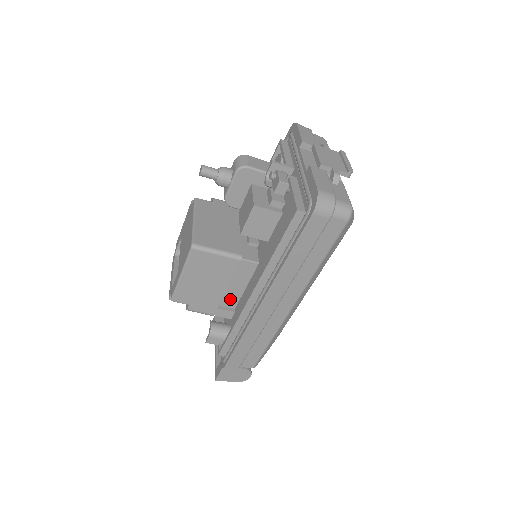
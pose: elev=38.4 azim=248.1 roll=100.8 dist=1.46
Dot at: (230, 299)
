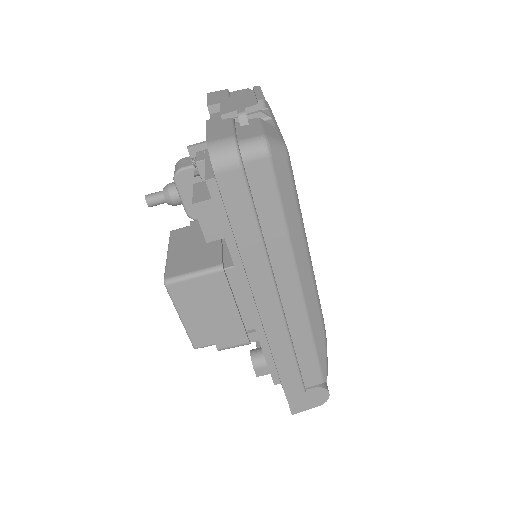
Dot at: occluded
